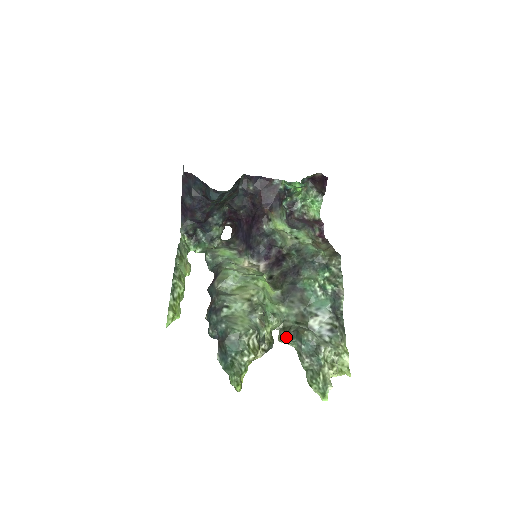
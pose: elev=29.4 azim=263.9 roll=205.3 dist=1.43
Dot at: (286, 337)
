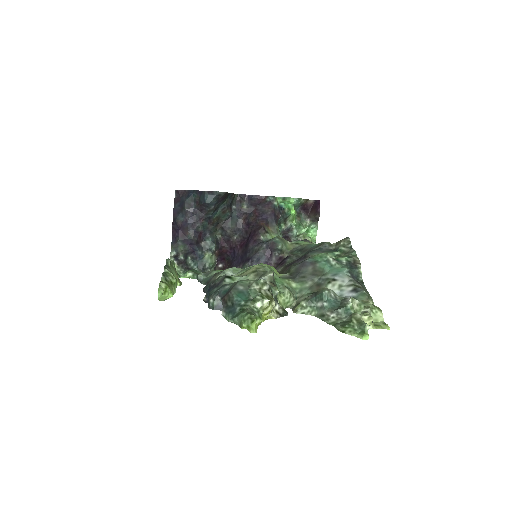
Dot at: (303, 303)
